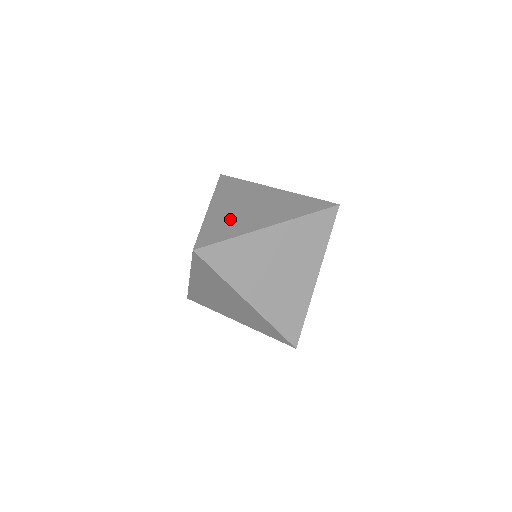
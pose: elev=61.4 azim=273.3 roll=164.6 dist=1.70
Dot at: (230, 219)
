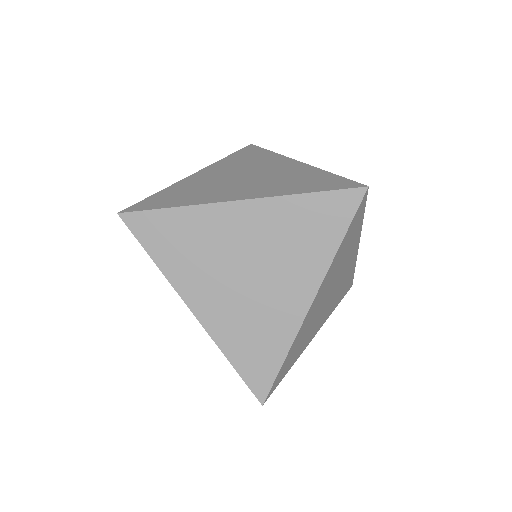
Dot at: occluded
